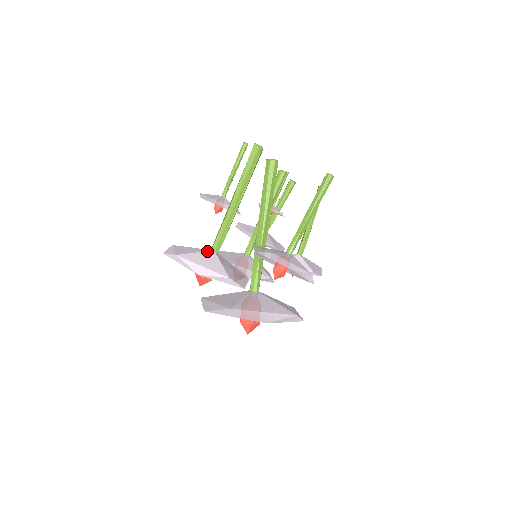
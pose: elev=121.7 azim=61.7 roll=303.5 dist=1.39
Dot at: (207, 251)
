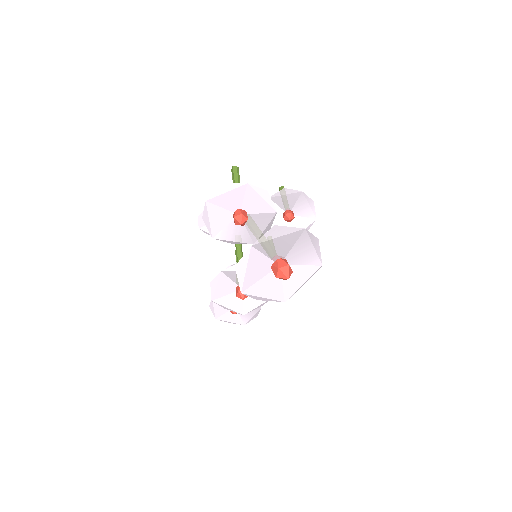
Dot at: occluded
